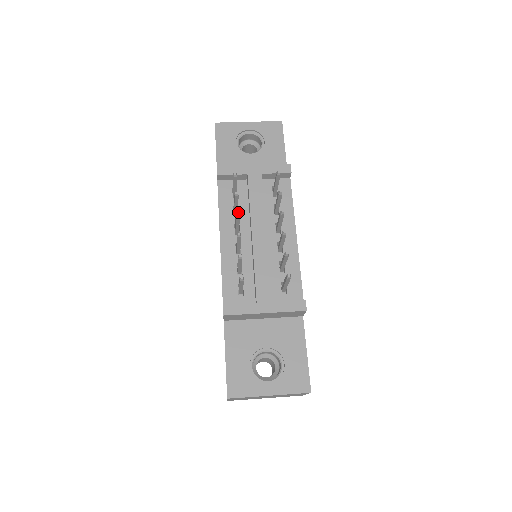
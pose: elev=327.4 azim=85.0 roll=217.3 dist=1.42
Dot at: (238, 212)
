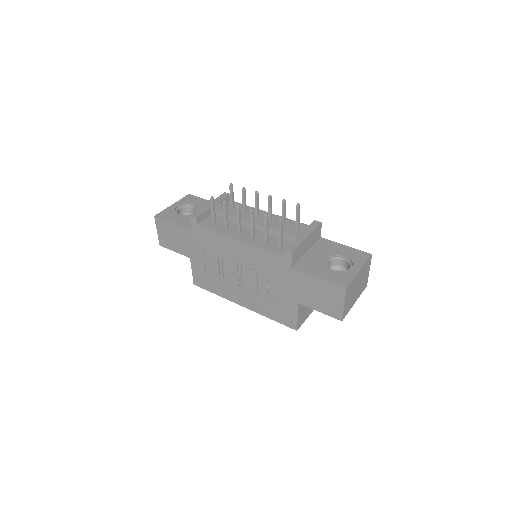
Dot at: (238, 204)
